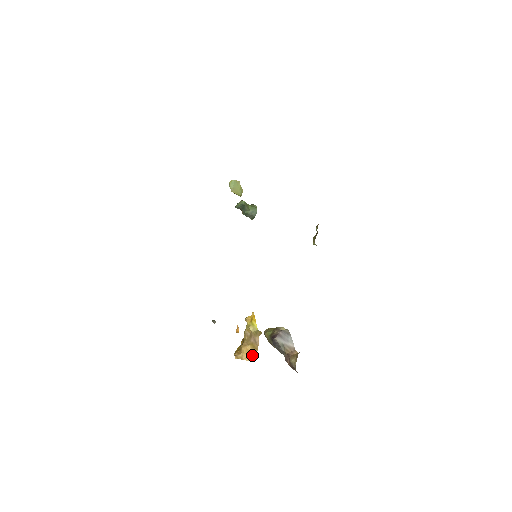
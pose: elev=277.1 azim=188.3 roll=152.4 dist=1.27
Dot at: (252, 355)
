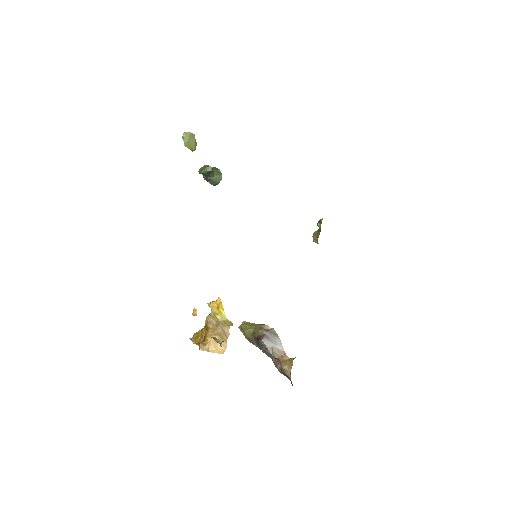
Dot at: (220, 347)
